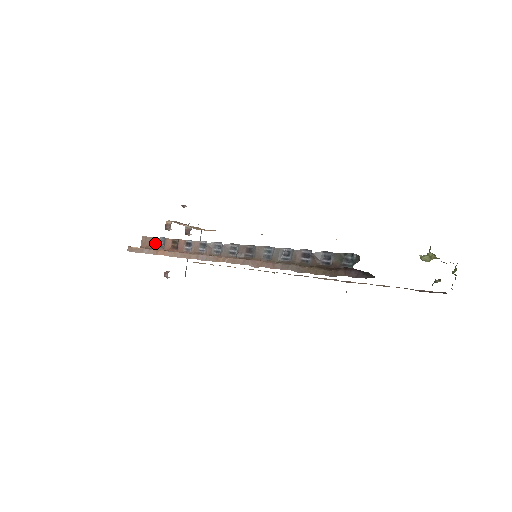
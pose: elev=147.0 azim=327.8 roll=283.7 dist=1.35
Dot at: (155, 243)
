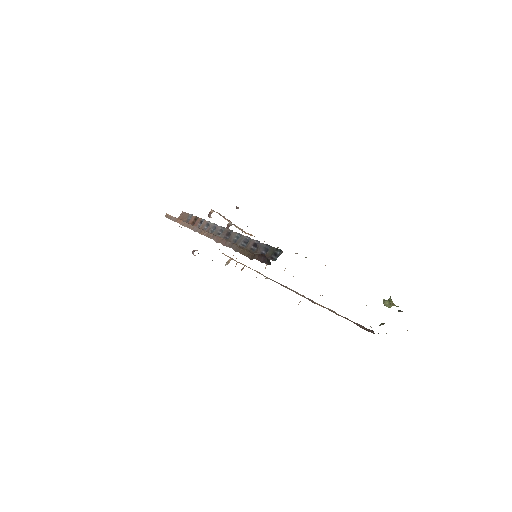
Dot at: (186, 217)
